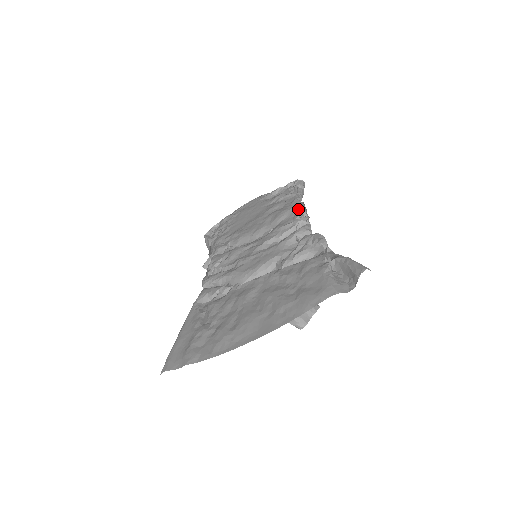
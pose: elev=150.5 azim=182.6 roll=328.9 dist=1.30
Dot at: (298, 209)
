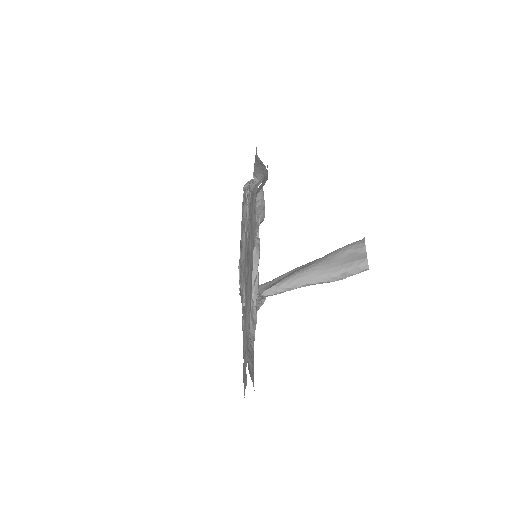
Dot at: (245, 195)
